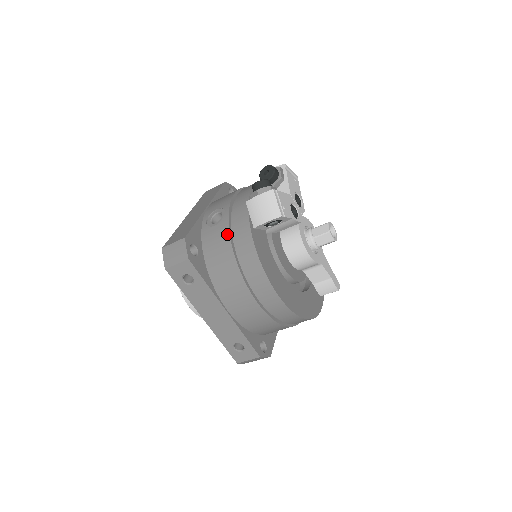
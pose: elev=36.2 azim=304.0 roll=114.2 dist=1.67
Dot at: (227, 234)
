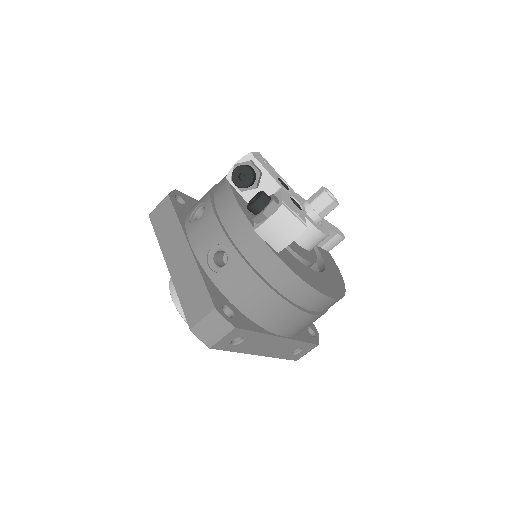
Dot at: (252, 274)
